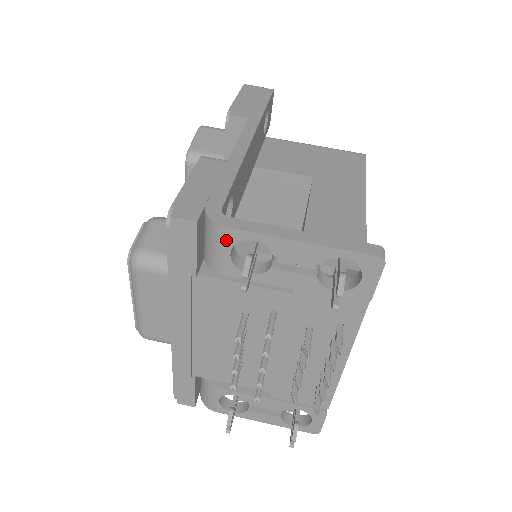
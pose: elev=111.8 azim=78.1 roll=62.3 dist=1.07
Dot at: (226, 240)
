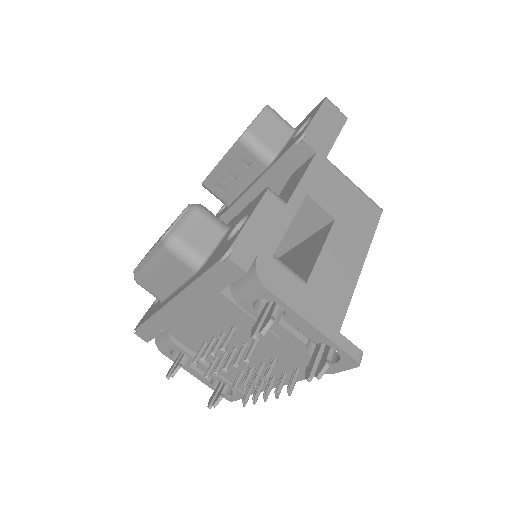
Dot at: (259, 293)
